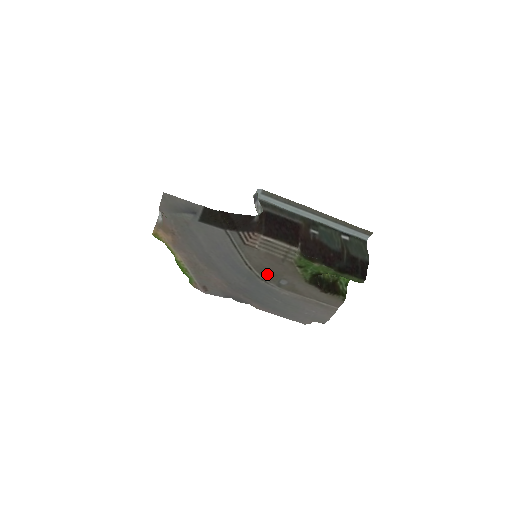
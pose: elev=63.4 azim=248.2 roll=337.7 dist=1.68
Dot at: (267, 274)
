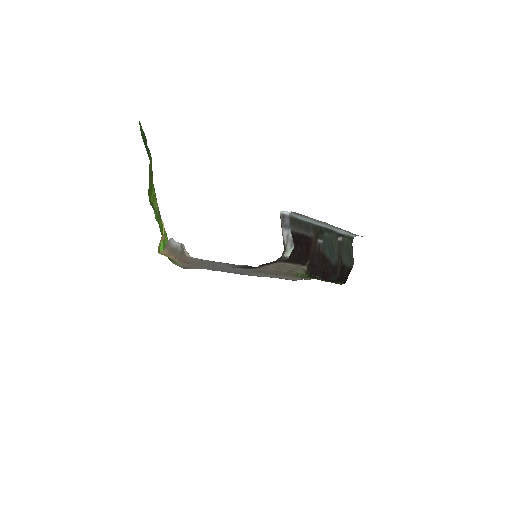
Dot at: occluded
